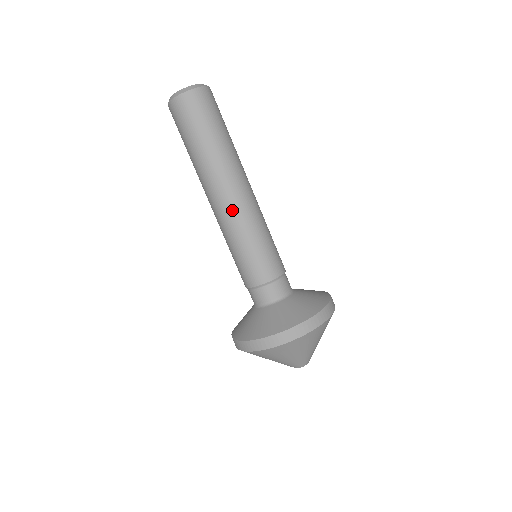
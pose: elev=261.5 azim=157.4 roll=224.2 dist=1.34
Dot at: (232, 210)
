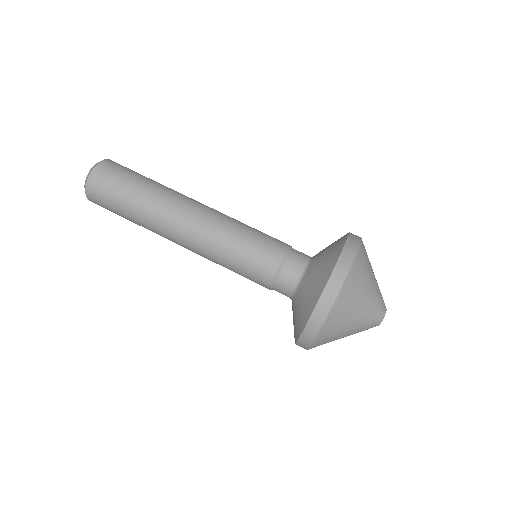
Dot at: (196, 239)
